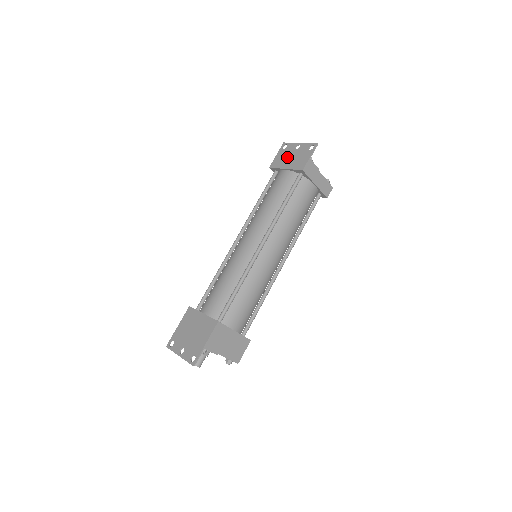
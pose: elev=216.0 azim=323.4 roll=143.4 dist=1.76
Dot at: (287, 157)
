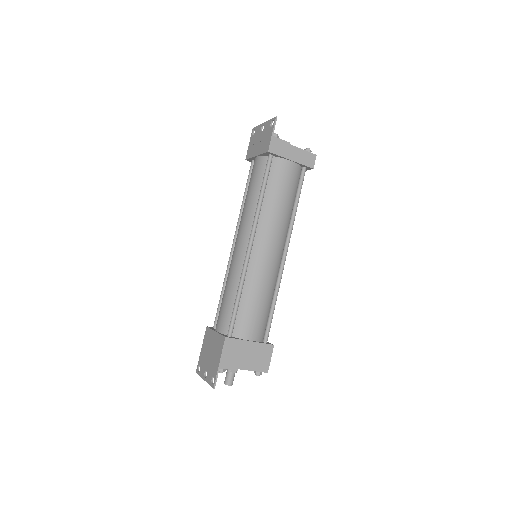
Dot at: (256, 143)
